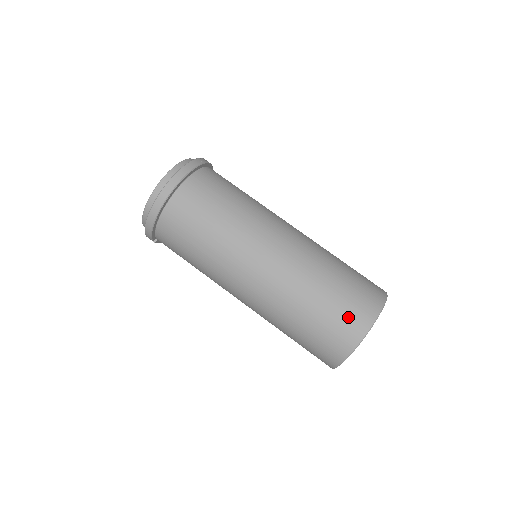
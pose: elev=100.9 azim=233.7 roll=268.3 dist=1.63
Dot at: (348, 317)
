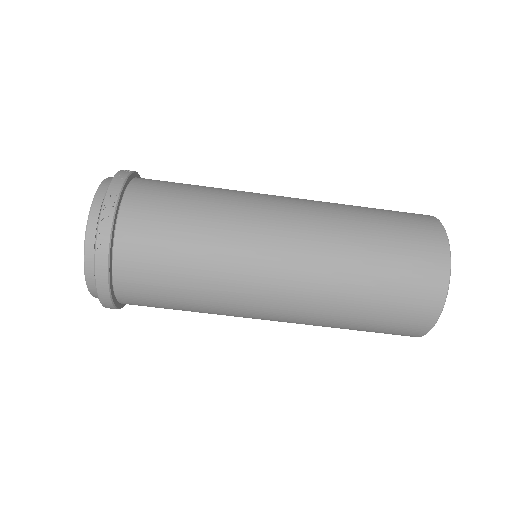
Dot at: (401, 325)
